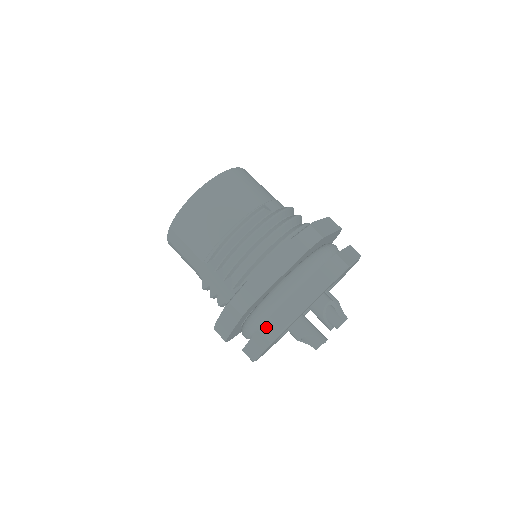
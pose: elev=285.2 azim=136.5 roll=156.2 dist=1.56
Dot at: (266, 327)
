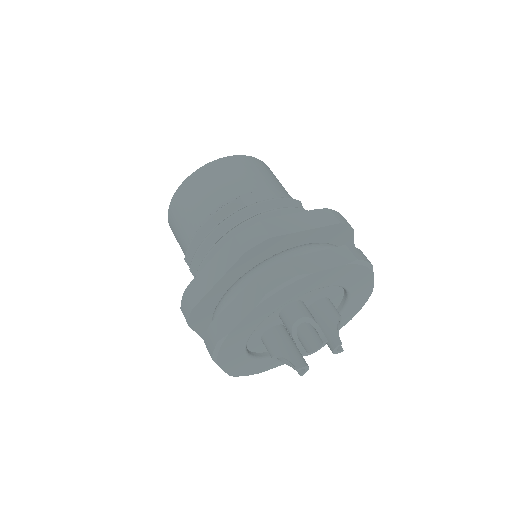
Dot at: (207, 341)
